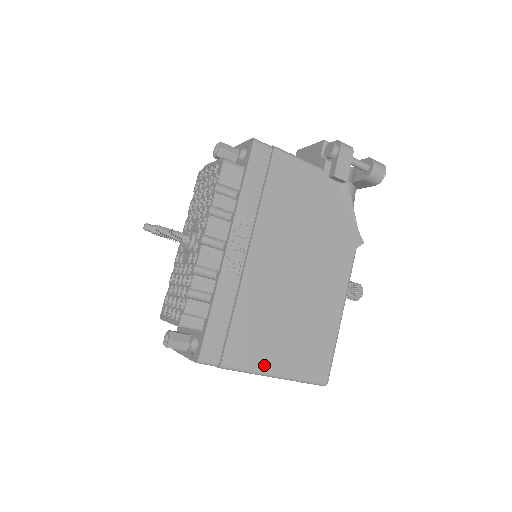
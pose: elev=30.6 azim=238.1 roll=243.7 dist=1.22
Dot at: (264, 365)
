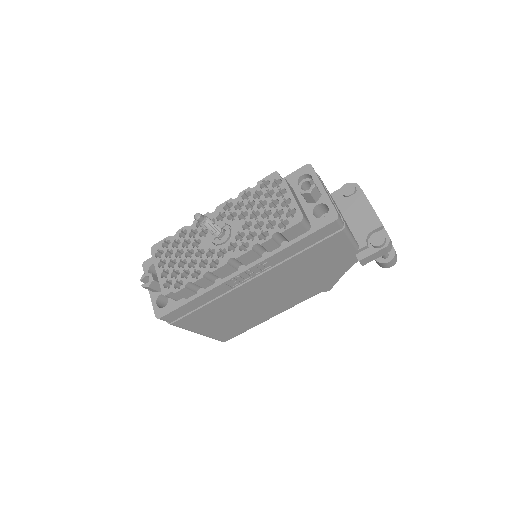
Dot at: (198, 329)
